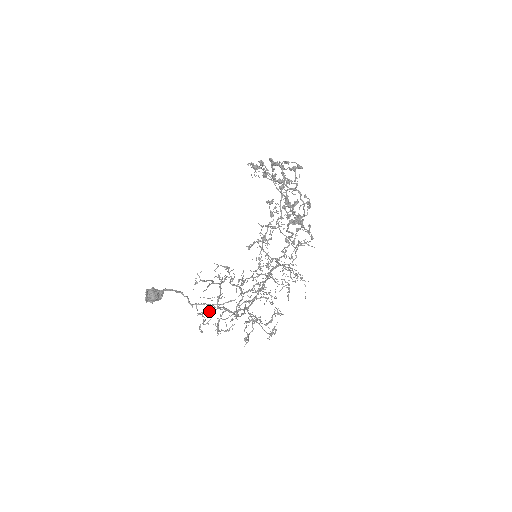
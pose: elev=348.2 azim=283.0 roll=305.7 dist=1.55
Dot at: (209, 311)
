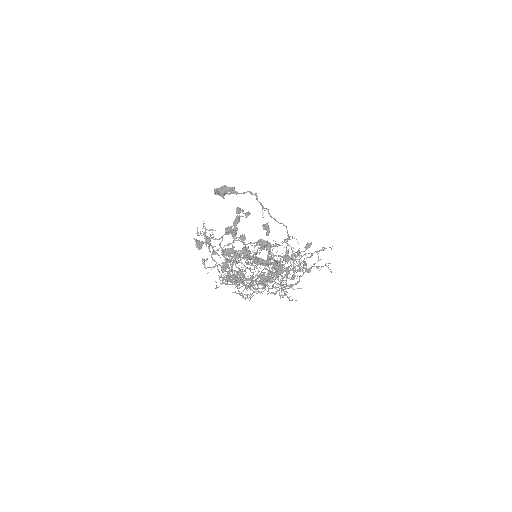
Dot at: occluded
